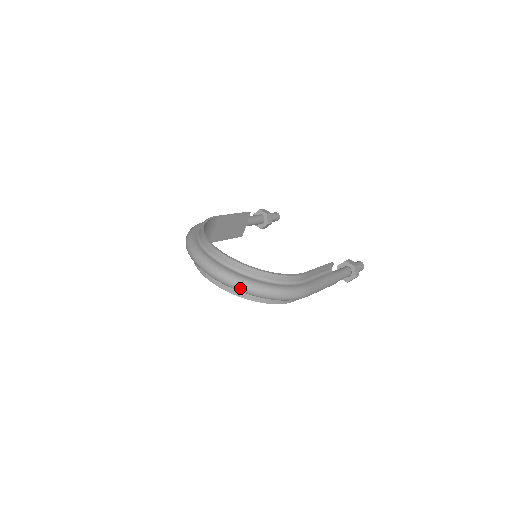
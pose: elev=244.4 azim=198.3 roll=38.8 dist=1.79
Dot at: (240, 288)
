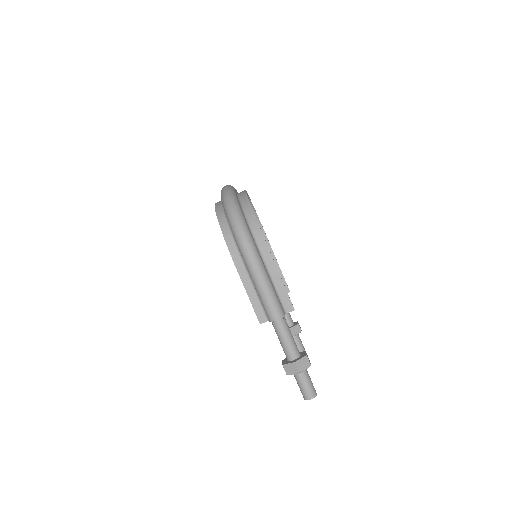
Dot at: (225, 192)
